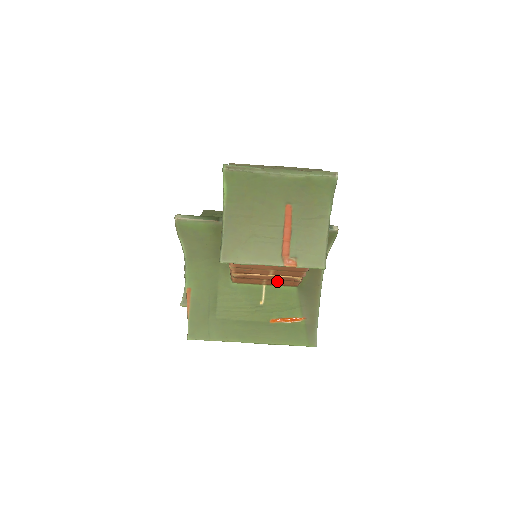
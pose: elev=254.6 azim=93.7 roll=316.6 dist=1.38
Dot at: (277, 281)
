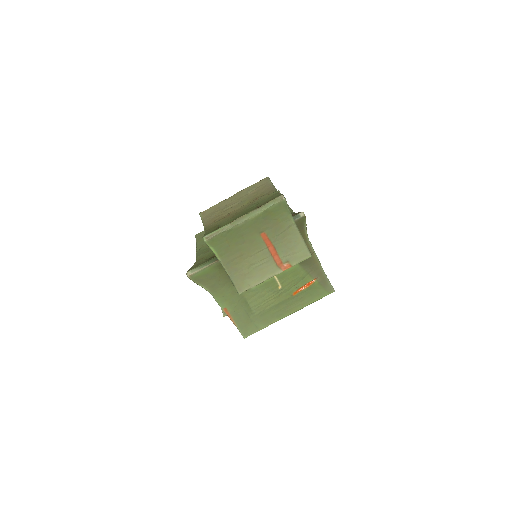
Dot at: occluded
